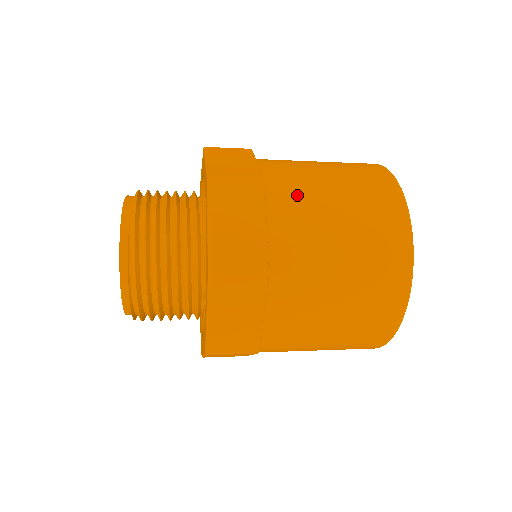
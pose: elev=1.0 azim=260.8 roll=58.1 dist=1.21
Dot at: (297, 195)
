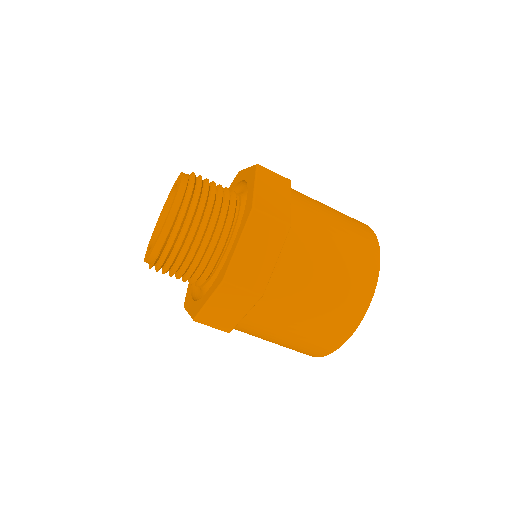
Dot at: occluded
